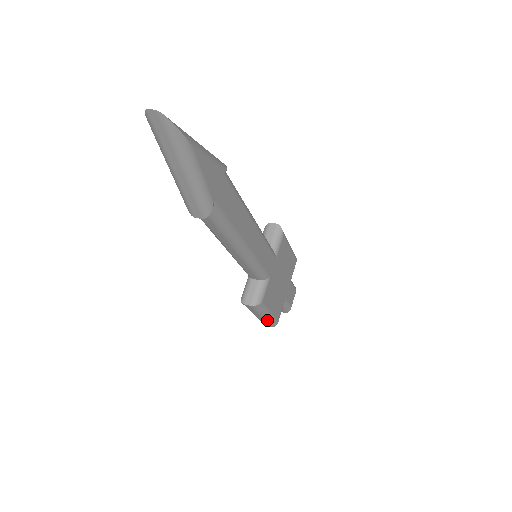
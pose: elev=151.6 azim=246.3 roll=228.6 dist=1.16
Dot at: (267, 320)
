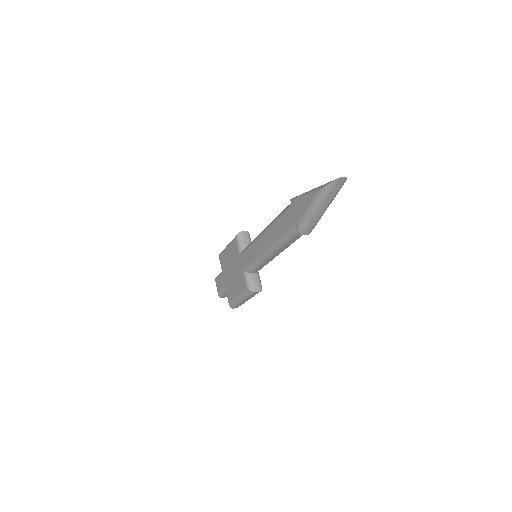
Dot at: occluded
